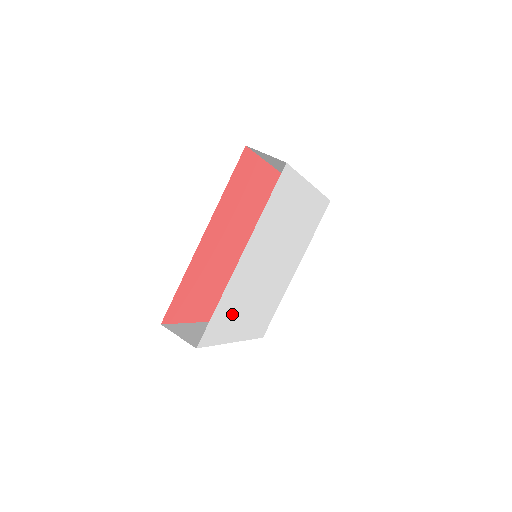
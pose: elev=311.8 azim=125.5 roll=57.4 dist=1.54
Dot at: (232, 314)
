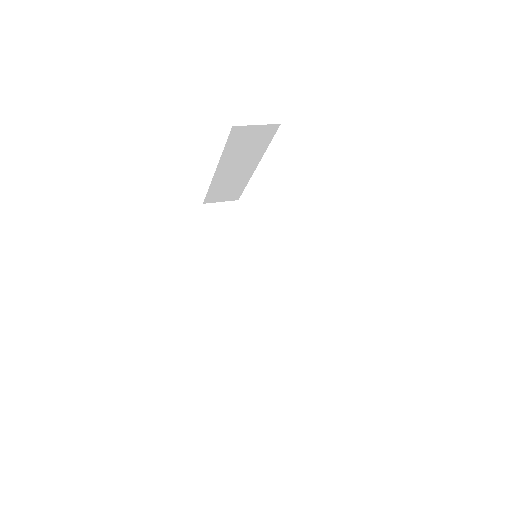
Dot at: occluded
